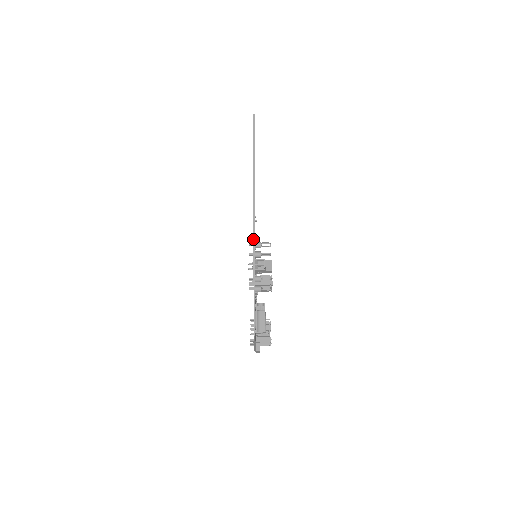
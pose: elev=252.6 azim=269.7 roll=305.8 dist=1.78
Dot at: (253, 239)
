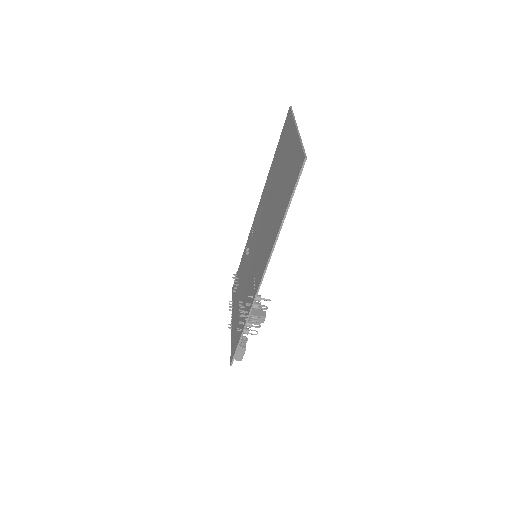
Dot at: (254, 299)
